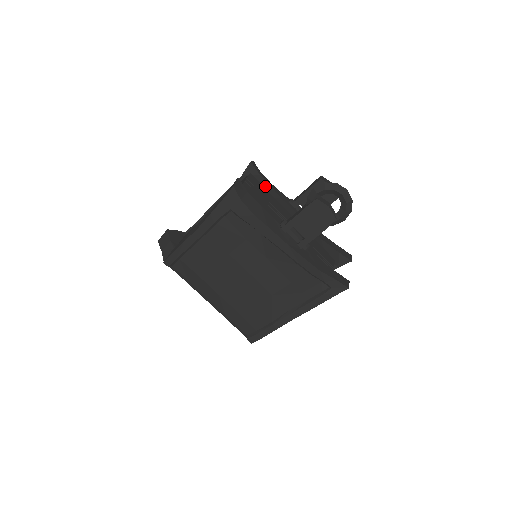
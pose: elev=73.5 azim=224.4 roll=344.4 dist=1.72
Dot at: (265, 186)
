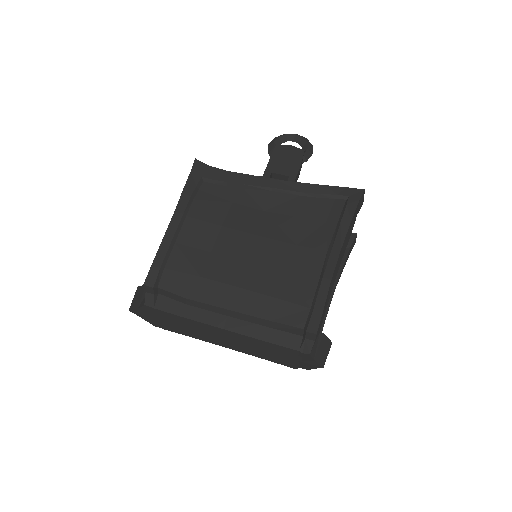
Dot at: occluded
